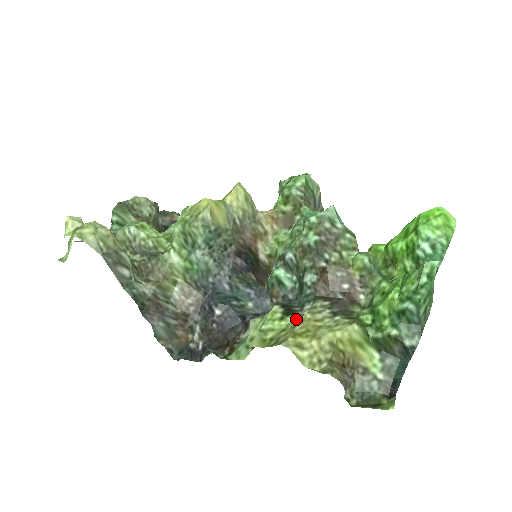
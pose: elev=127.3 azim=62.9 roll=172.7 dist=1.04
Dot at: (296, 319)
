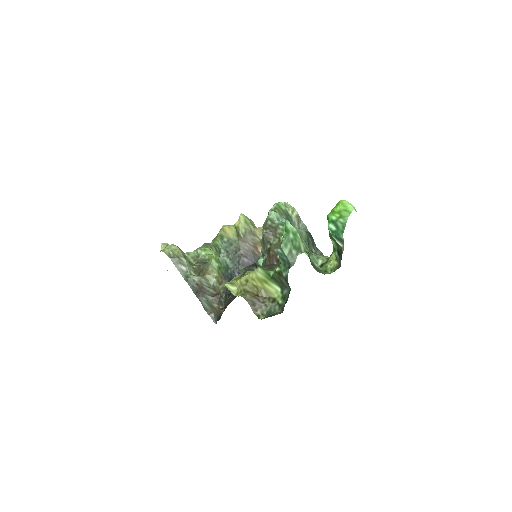
Dot at: occluded
